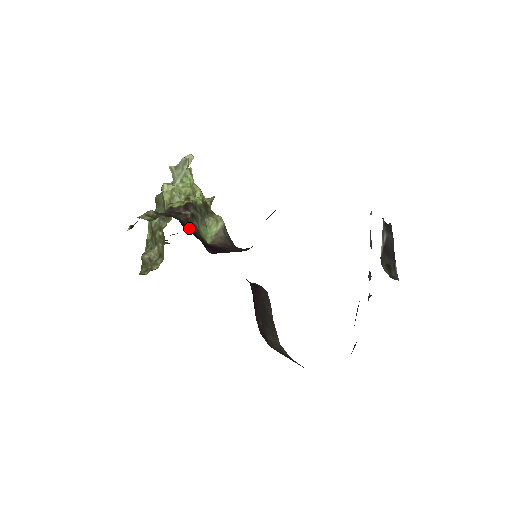
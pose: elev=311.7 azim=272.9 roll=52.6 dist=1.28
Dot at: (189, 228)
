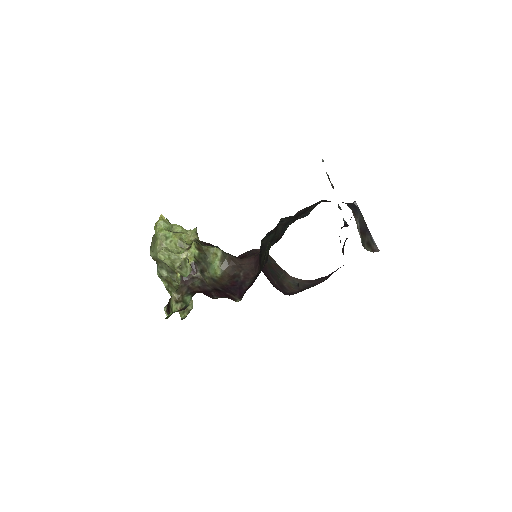
Dot at: (209, 289)
